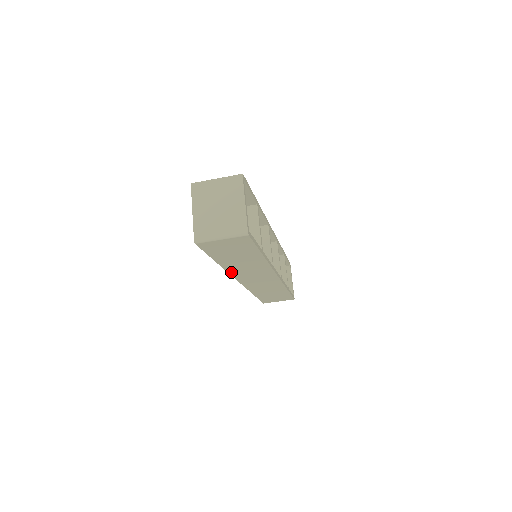
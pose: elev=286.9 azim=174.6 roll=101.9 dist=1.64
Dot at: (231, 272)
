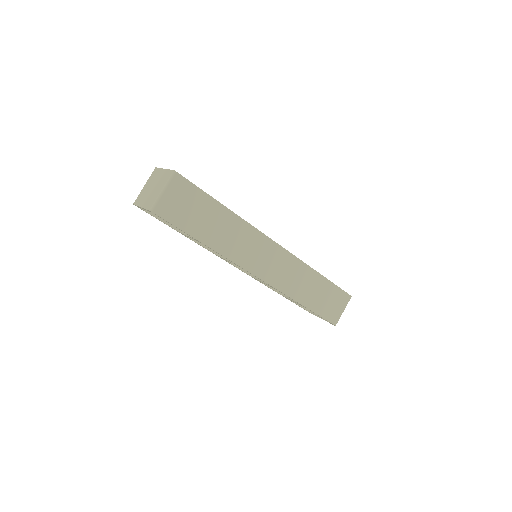
Dot at: (232, 258)
